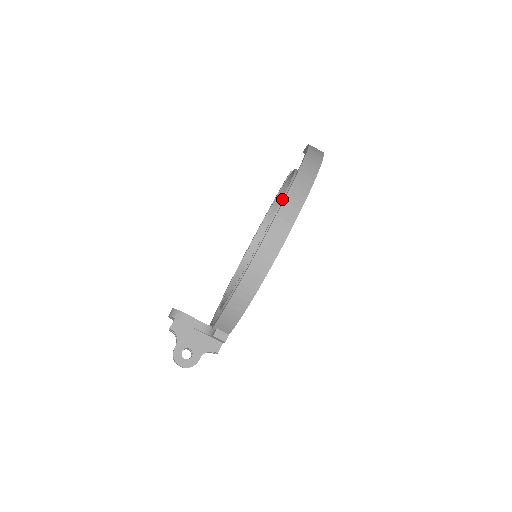
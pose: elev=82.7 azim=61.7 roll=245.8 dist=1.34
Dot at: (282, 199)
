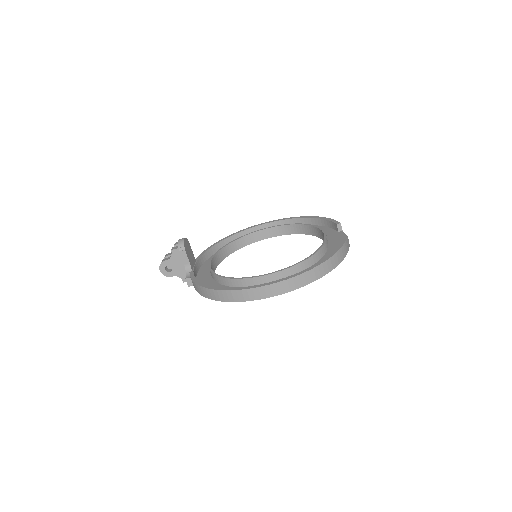
Dot at: (277, 272)
